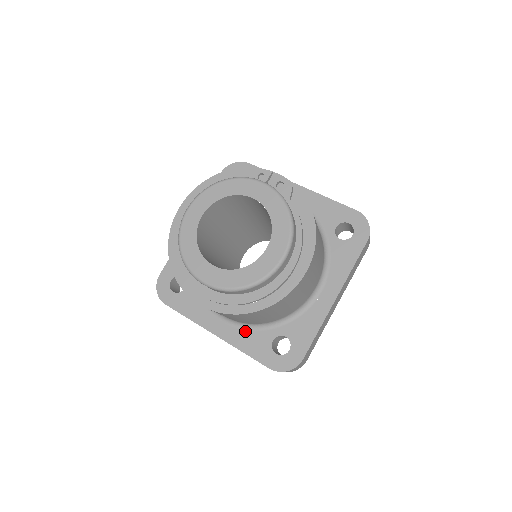
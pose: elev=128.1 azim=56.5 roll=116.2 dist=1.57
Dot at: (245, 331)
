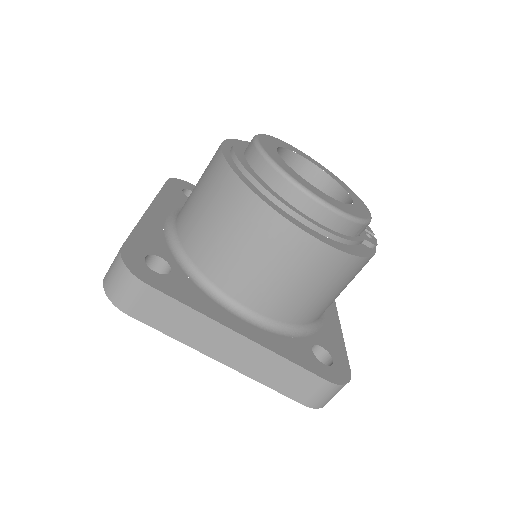
Dot at: (163, 234)
